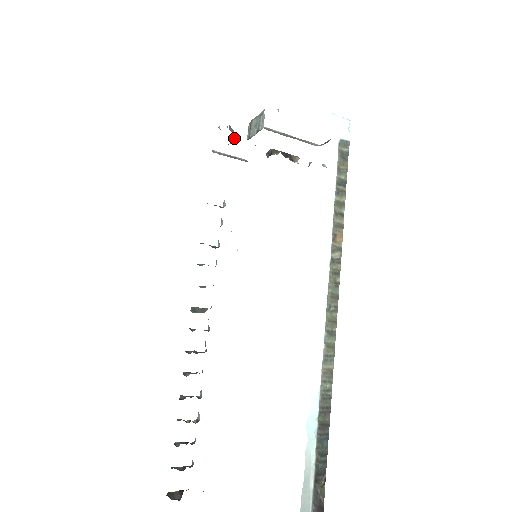
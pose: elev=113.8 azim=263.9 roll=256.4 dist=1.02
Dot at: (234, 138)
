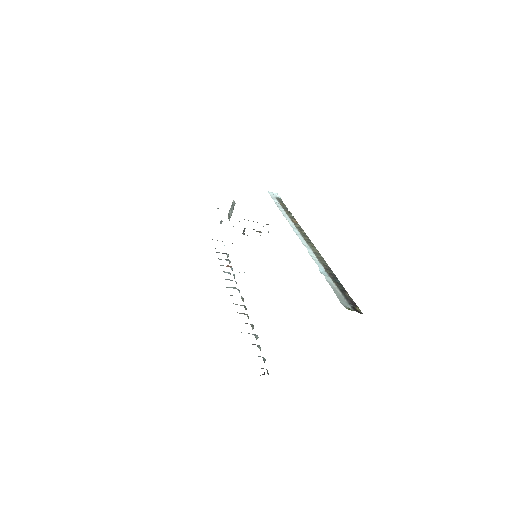
Dot at: (222, 221)
